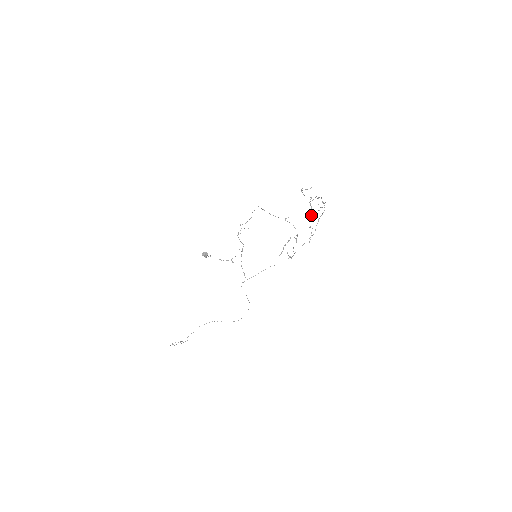
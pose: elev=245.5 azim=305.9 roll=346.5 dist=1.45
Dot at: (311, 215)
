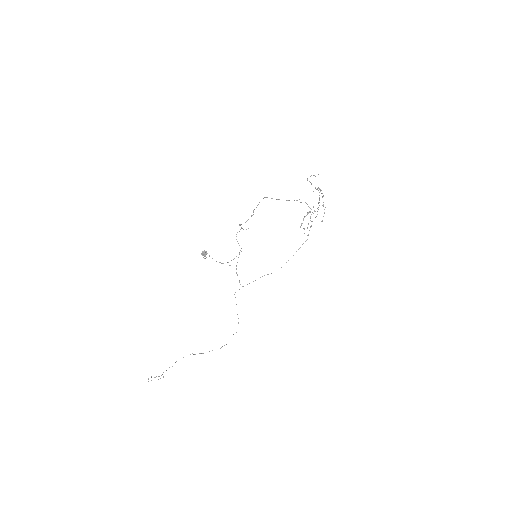
Dot at: (323, 195)
